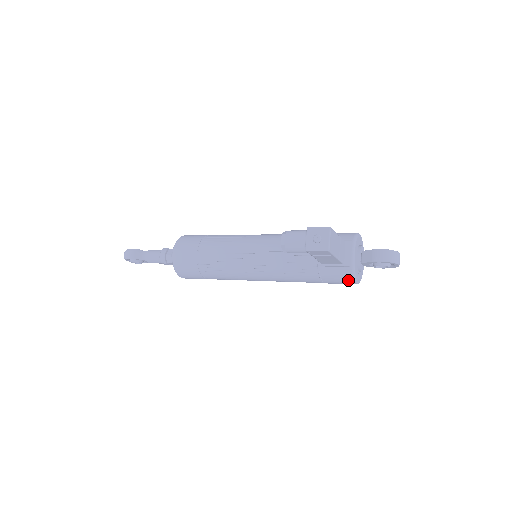
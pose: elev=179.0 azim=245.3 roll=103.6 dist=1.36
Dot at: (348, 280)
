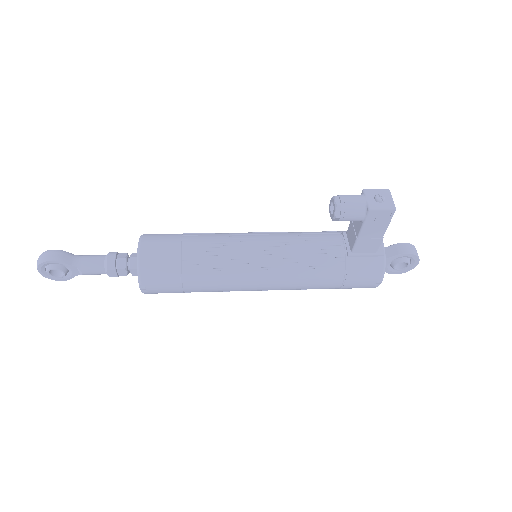
Dot at: (376, 275)
